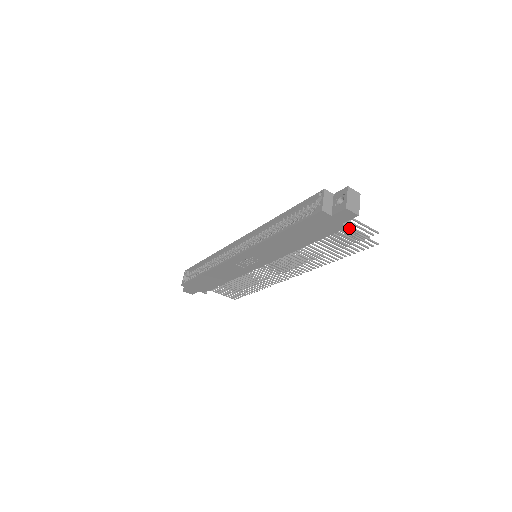
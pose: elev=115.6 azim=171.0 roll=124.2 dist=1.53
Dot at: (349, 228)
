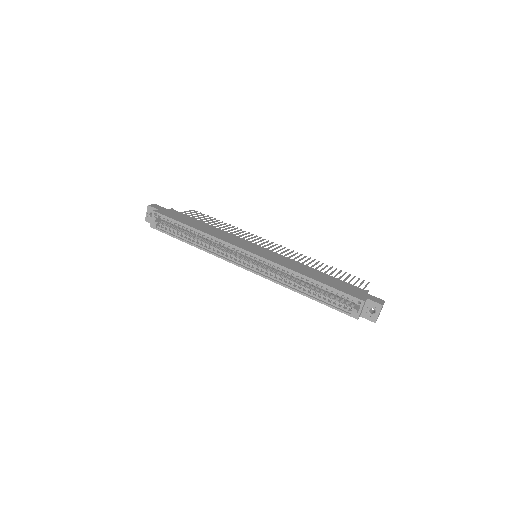
Dot at: occluded
